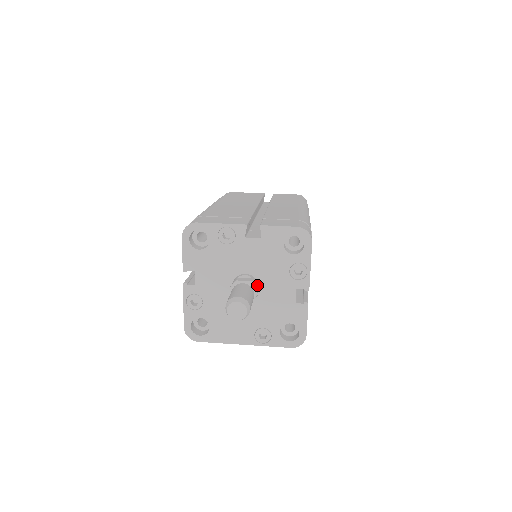
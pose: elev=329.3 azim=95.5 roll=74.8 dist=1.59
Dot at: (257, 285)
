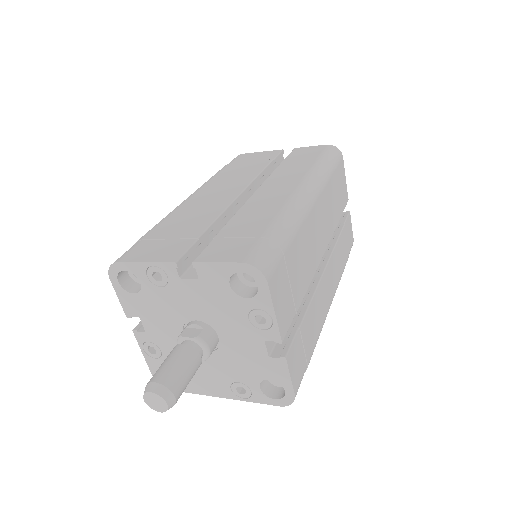
Dot at: (211, 337)
